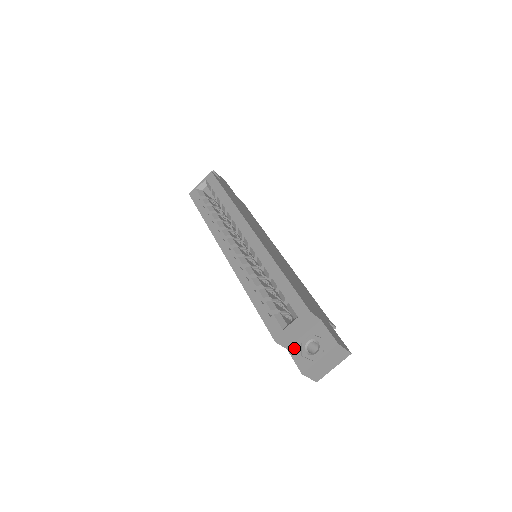
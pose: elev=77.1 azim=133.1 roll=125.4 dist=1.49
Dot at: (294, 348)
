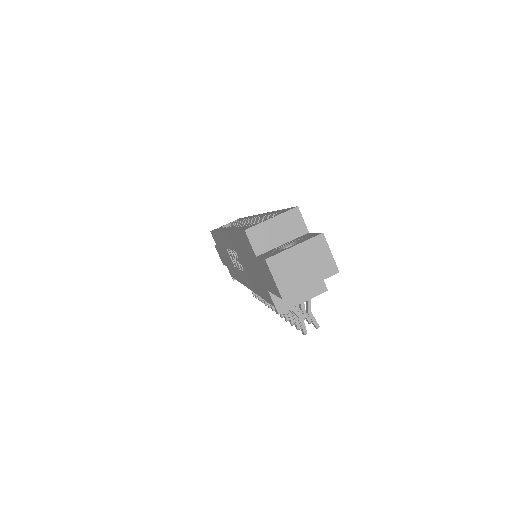
Dot at: (266, 253)
